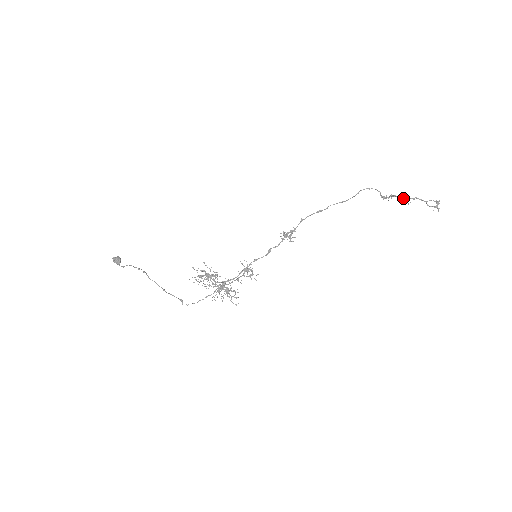
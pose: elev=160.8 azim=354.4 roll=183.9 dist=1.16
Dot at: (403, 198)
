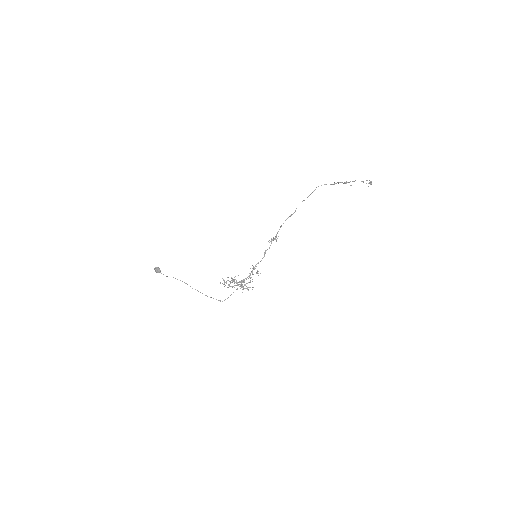
Dot at: (347, 182)
